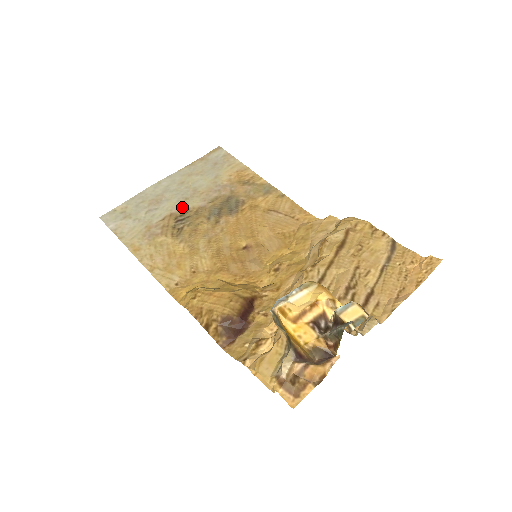
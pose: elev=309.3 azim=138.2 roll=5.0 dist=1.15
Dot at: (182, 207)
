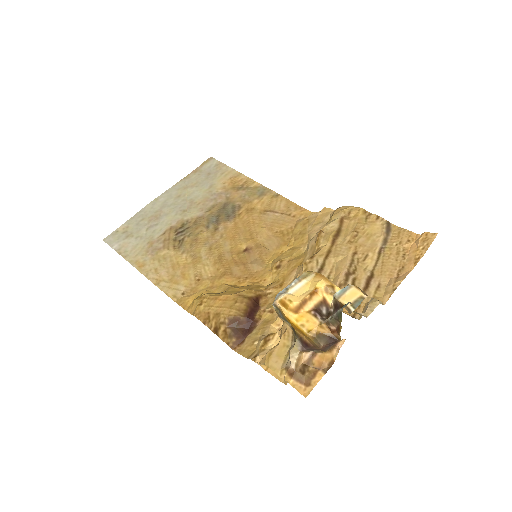
Dot at: (181, 219)
